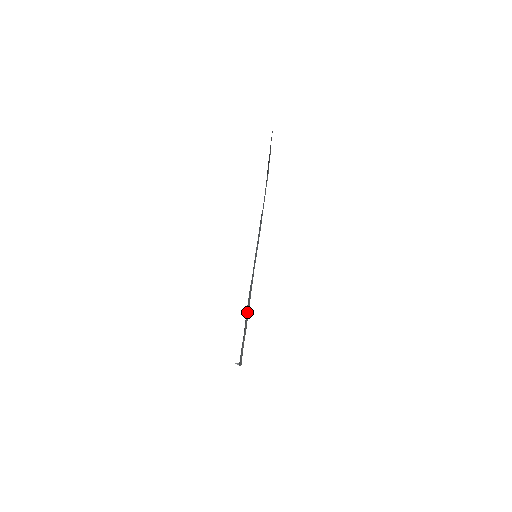
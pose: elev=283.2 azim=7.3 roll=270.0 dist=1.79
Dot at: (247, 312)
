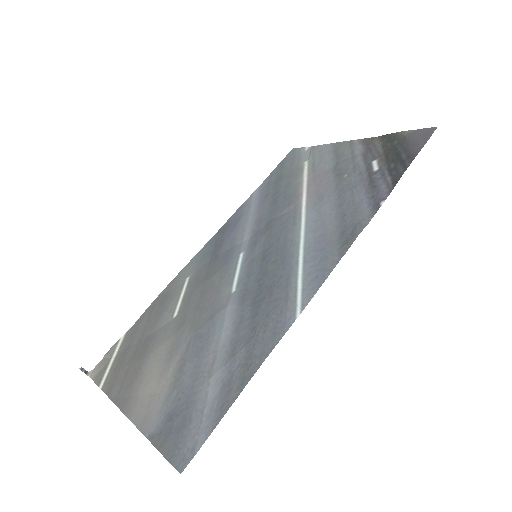
Dot at: (220, 353)
